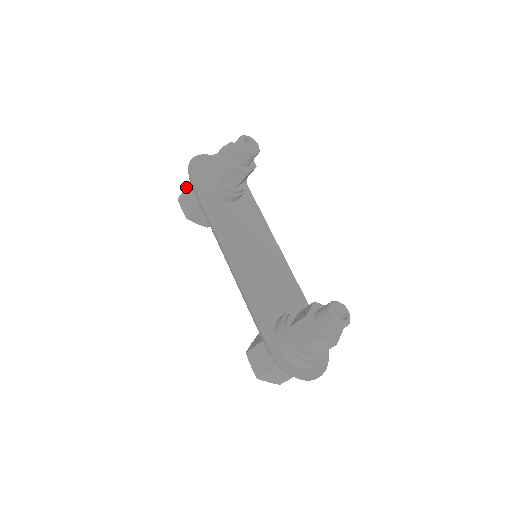
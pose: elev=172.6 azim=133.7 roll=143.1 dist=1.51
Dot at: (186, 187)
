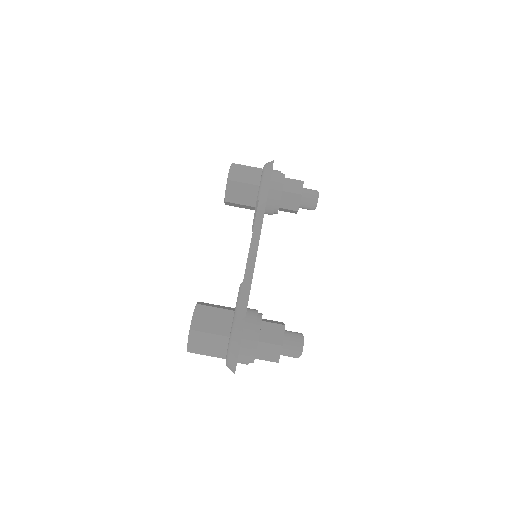
Dot at: (250, 166)
